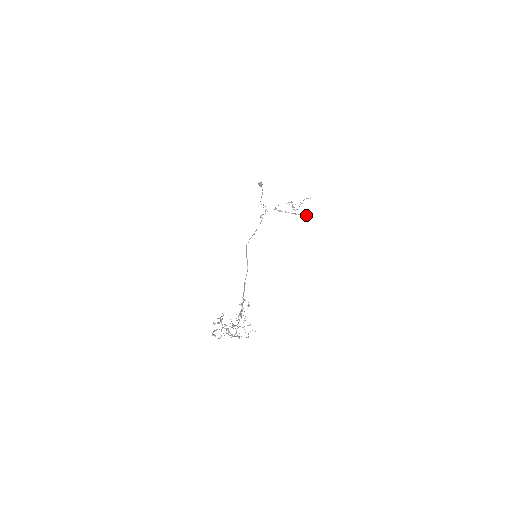
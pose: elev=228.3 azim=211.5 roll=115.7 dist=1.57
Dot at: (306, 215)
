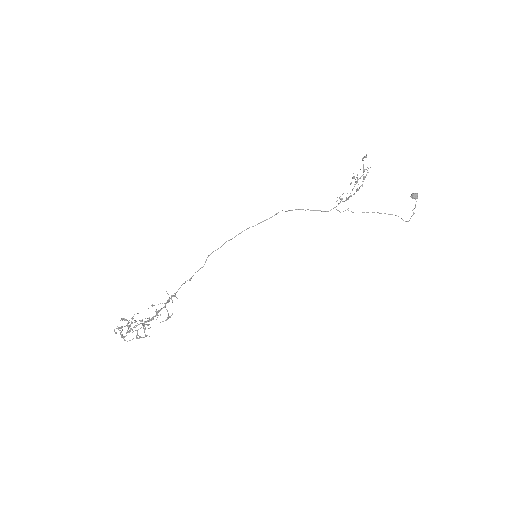
Dot at: occluded
